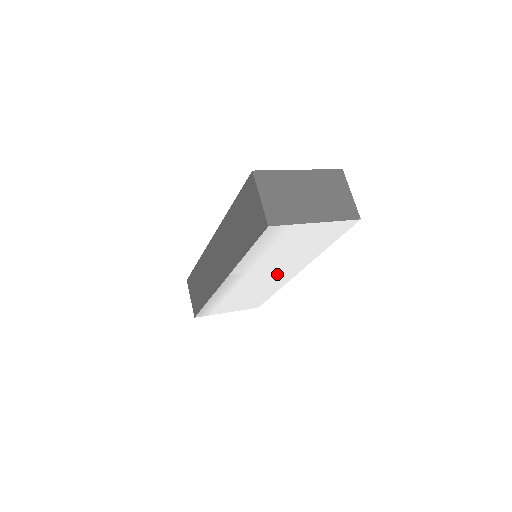
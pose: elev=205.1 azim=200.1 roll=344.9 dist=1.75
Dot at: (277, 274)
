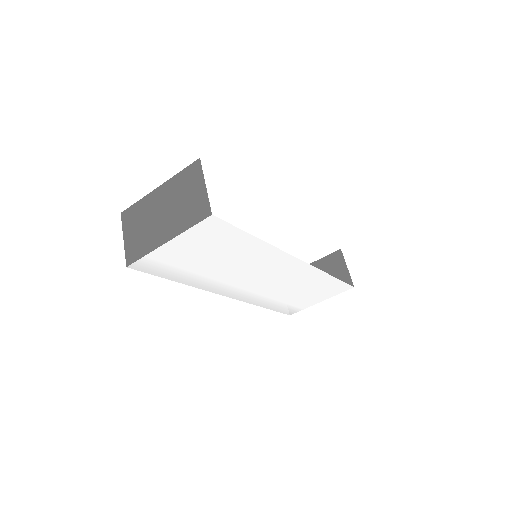
Dot at: (273, 271)
